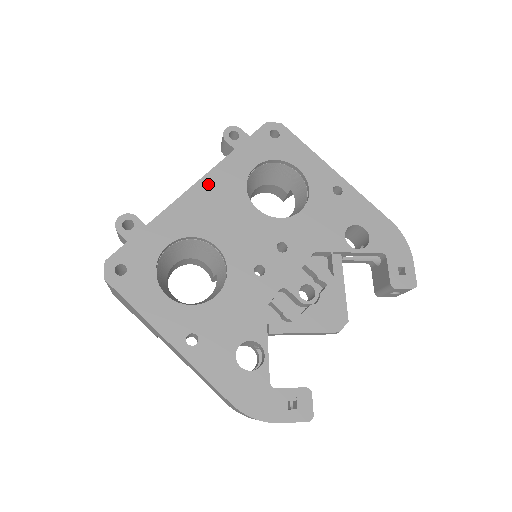
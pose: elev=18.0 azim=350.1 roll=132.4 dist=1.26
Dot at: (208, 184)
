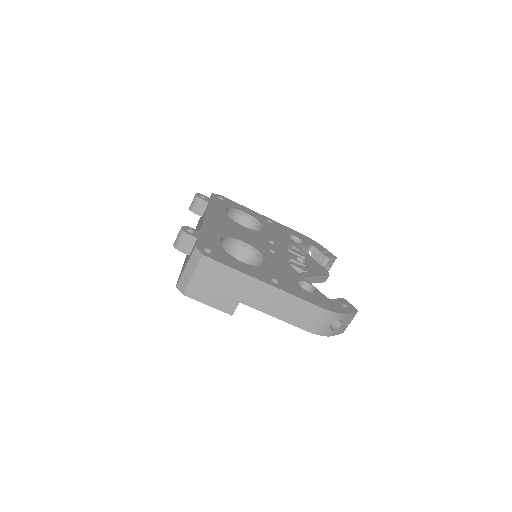
Dot at: (212, 215)
